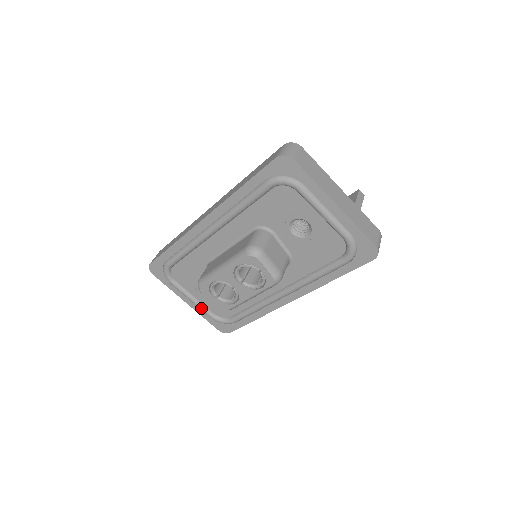
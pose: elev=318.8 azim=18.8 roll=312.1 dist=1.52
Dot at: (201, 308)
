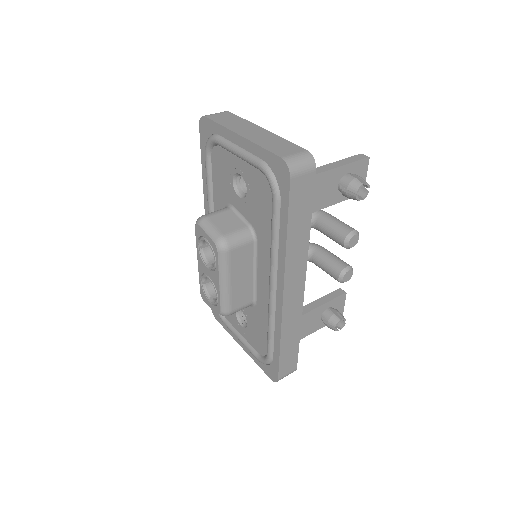
Dot at: (247, 347)
